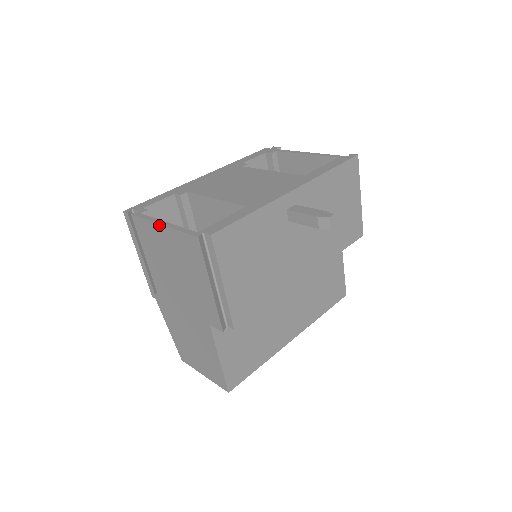
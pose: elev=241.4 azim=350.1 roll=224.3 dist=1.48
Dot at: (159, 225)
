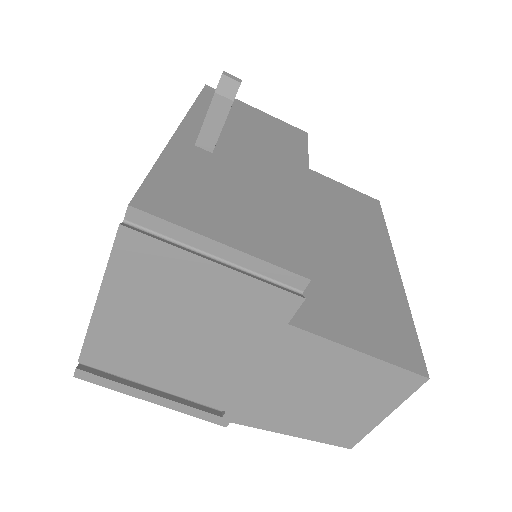
Dot at: (96, 308)
